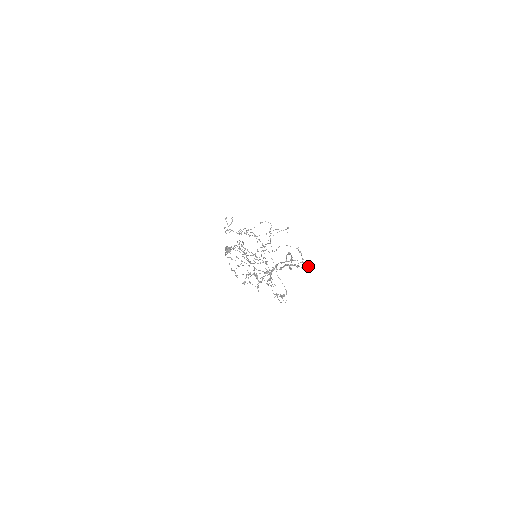
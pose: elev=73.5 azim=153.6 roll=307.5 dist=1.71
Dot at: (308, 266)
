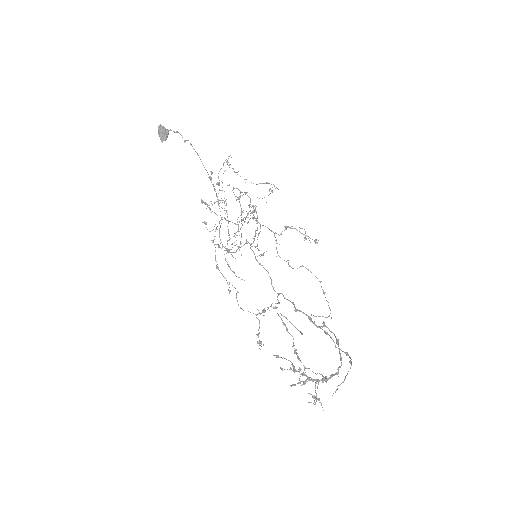
Dot at: (347, 354)
